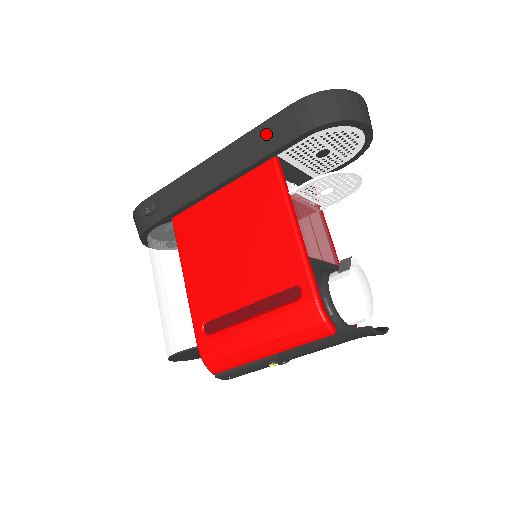
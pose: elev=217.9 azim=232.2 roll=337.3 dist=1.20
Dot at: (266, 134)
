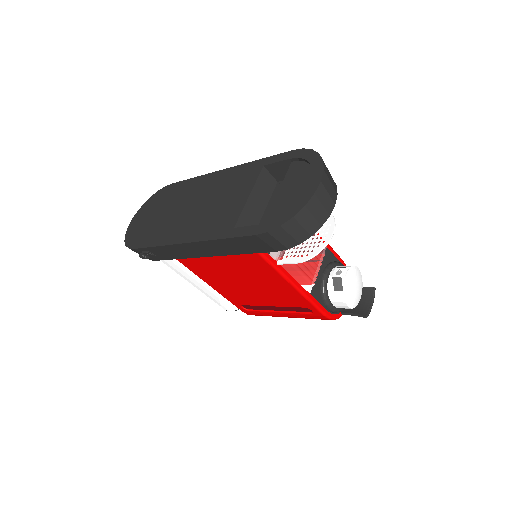
Dot at: (238, 244)
